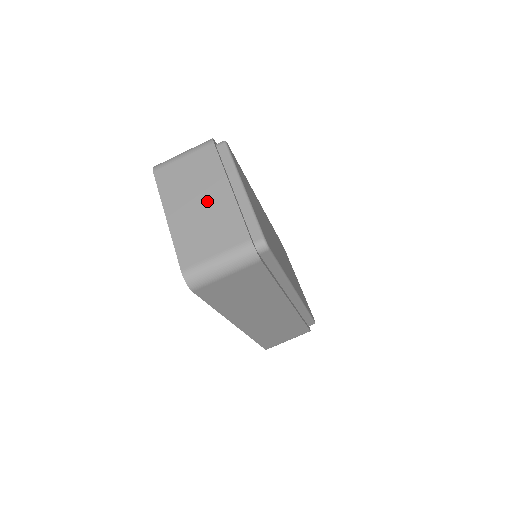
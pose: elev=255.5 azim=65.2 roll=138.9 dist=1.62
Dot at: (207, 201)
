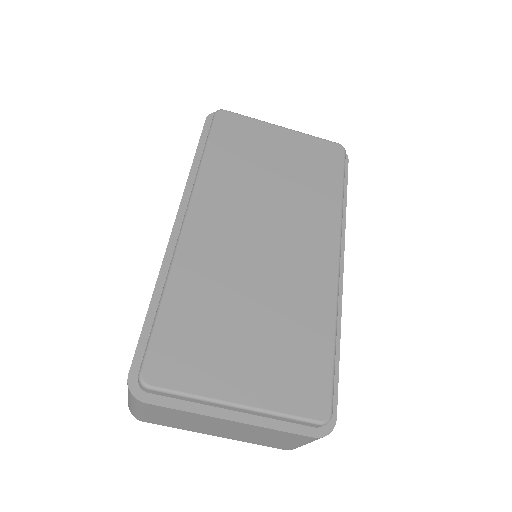
Dot at: (228, 428)
